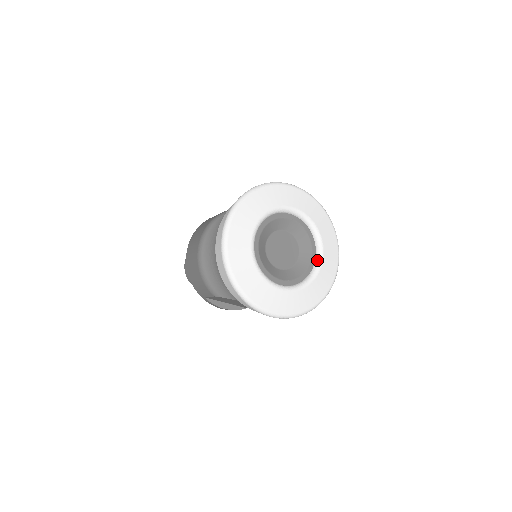
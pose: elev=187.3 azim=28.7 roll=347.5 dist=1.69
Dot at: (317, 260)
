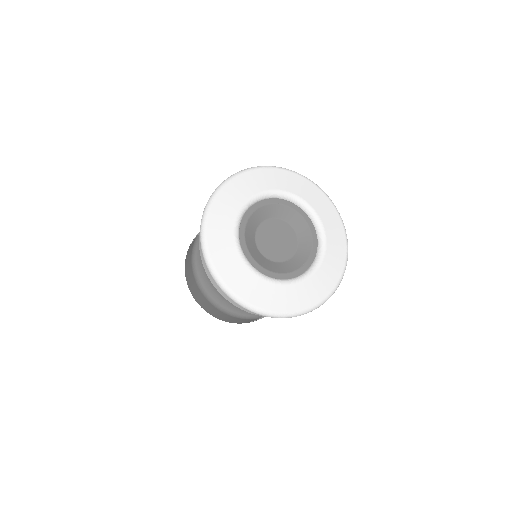
Dot at: (311, 216)
